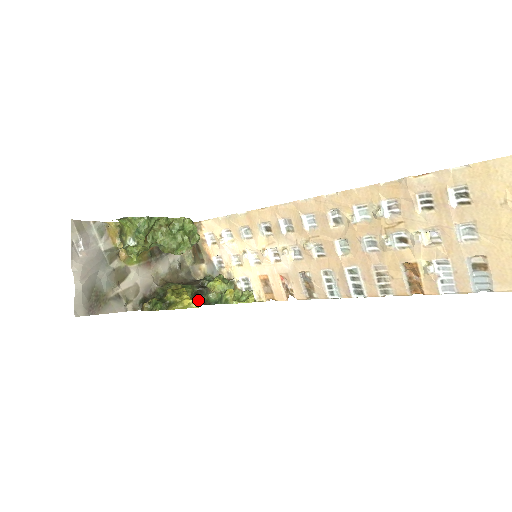
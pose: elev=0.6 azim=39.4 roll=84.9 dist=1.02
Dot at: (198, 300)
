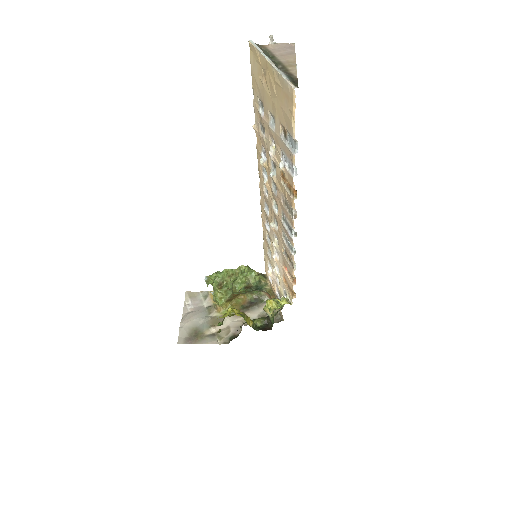
Dot at: (268, 327)
